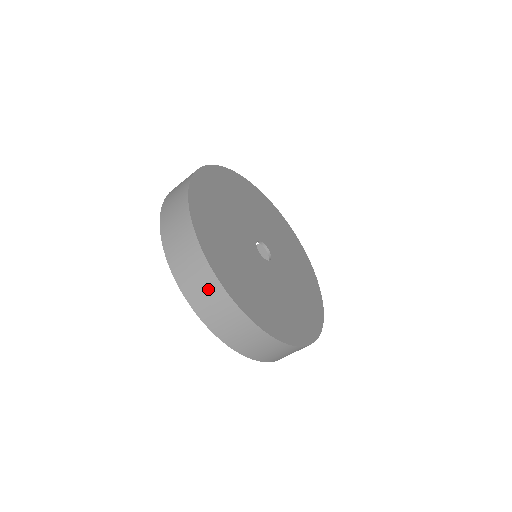
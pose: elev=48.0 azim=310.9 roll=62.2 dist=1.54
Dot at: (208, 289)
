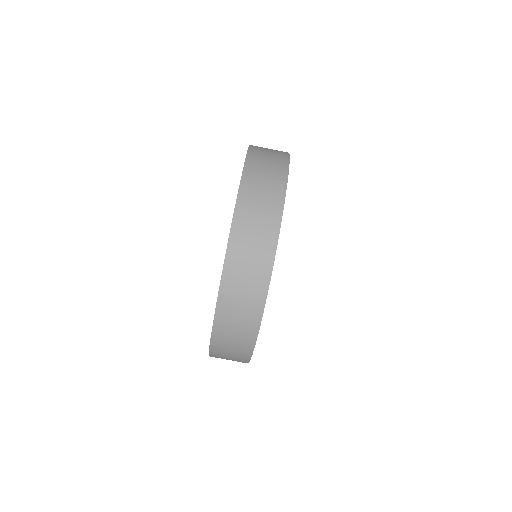
Dot at: (258, 254)
